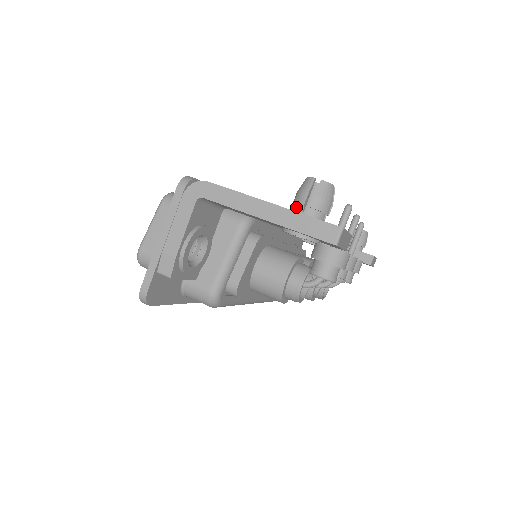
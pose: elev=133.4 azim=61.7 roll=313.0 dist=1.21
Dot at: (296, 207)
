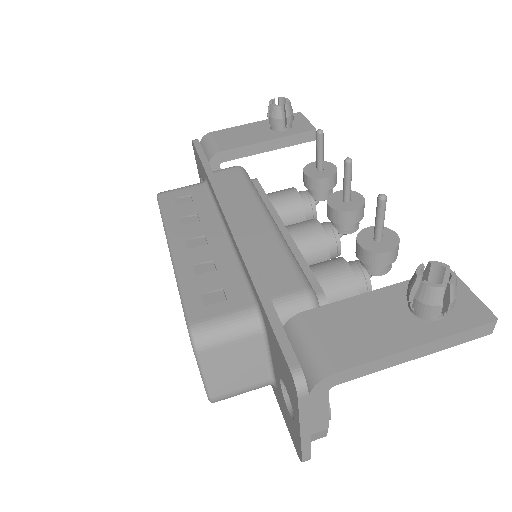
Dot at: (426, 316)
